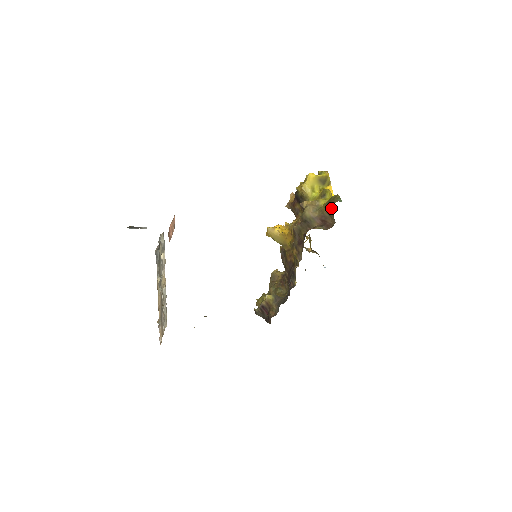
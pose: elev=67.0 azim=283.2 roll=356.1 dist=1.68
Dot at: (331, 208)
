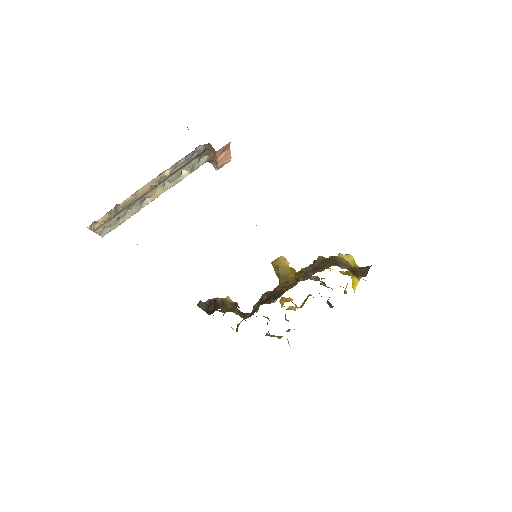
Dot at: occluded
